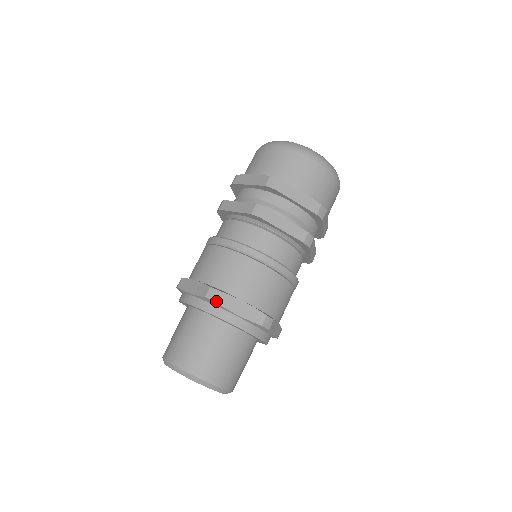
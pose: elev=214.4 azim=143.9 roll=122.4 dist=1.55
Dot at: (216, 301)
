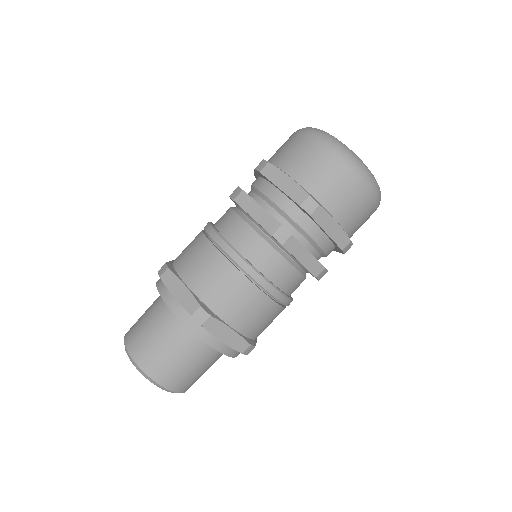
Dot at: (161, 276)
